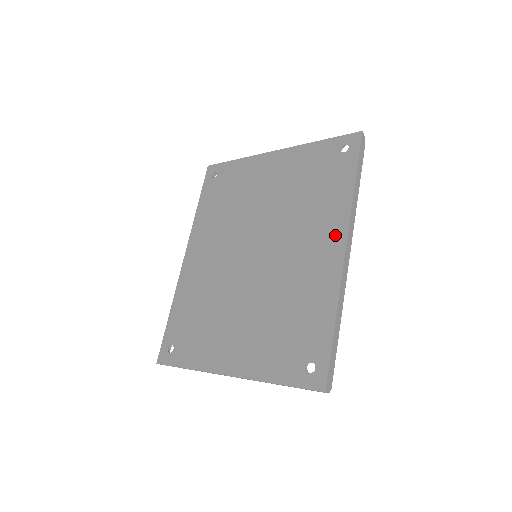
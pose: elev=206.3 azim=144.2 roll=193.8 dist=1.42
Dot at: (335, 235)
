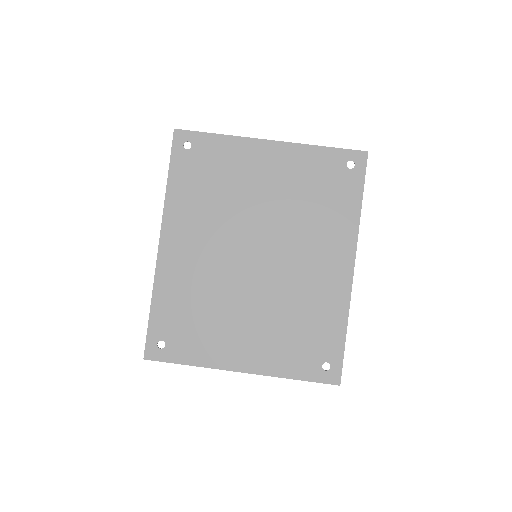
Dot at: (344, 253)
